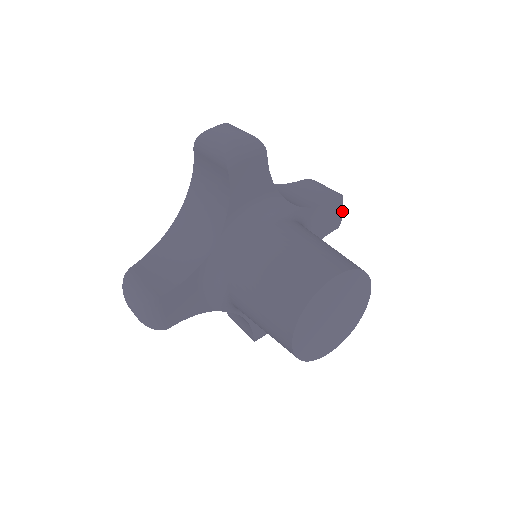
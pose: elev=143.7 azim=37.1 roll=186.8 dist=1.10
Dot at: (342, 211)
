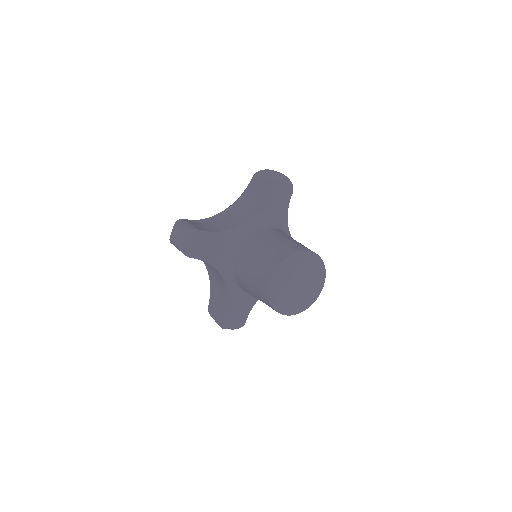
Dot at: occluded
